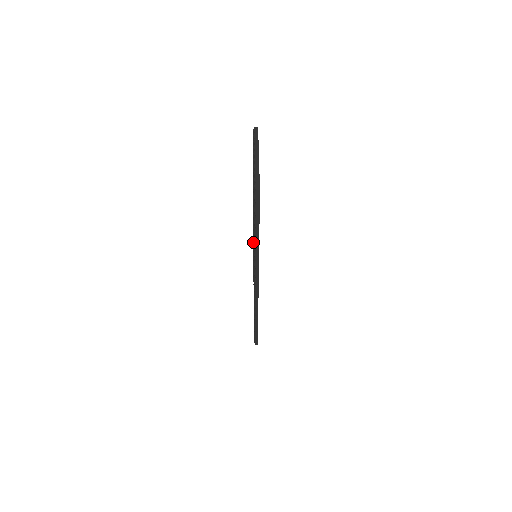
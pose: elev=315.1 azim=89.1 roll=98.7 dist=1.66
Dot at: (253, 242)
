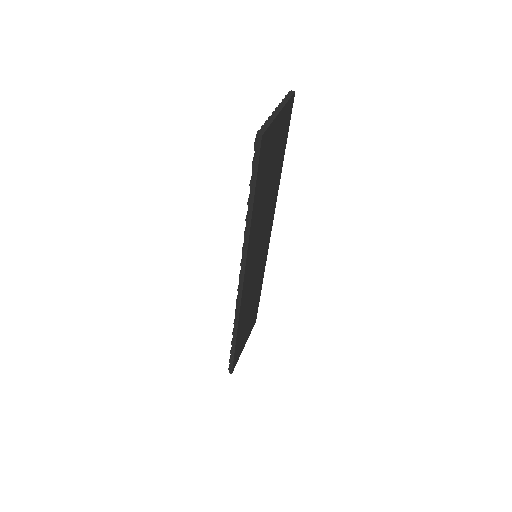
Dot at: occluded
